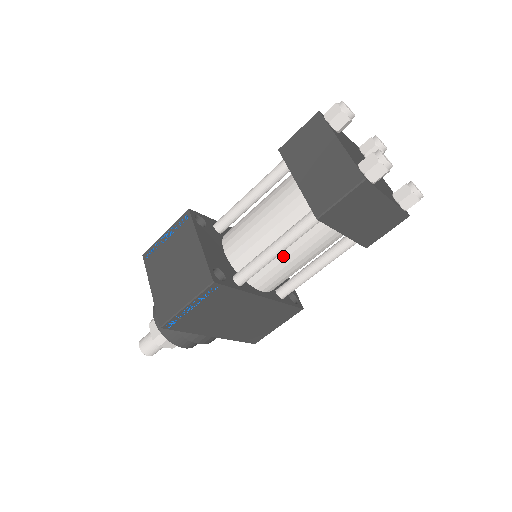
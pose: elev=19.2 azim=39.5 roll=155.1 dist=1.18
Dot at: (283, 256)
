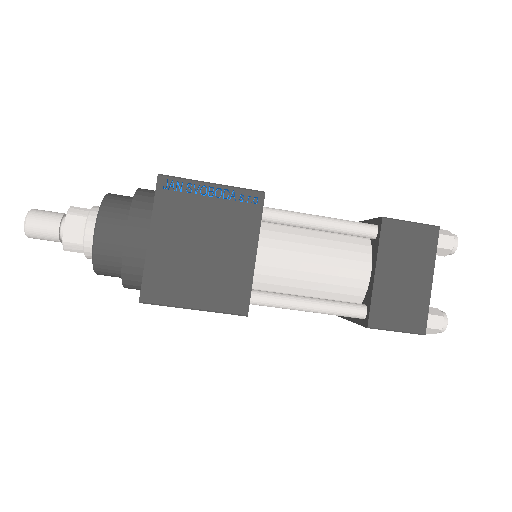
Dot at: occluded
